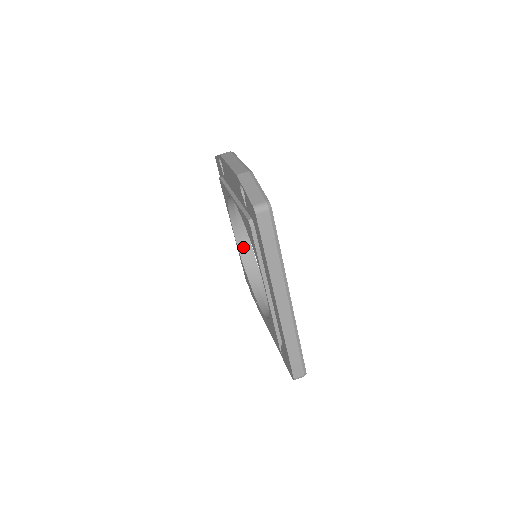
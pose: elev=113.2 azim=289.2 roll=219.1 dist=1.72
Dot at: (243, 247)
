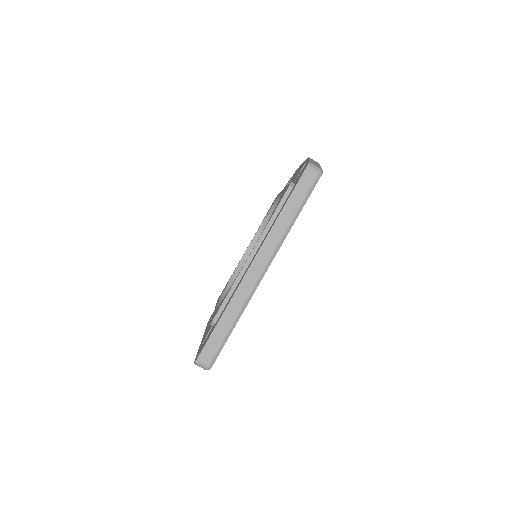
Dot at: occluded
